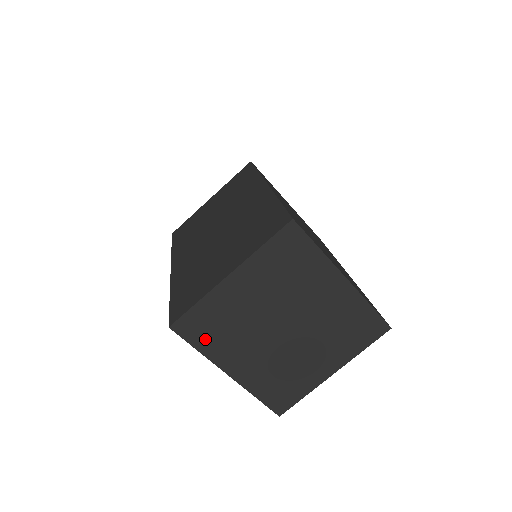
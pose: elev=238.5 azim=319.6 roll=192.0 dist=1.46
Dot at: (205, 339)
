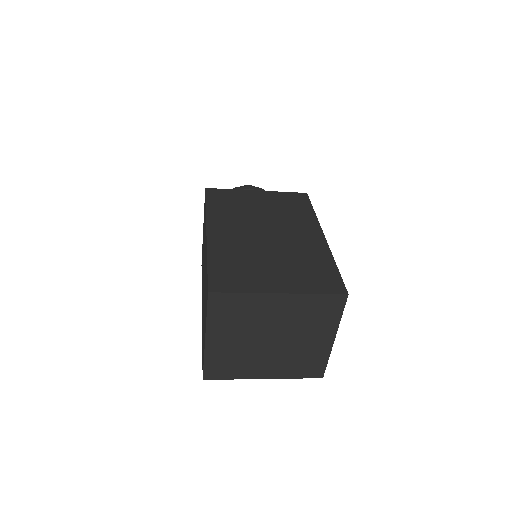
Dot at: (229, 373)
